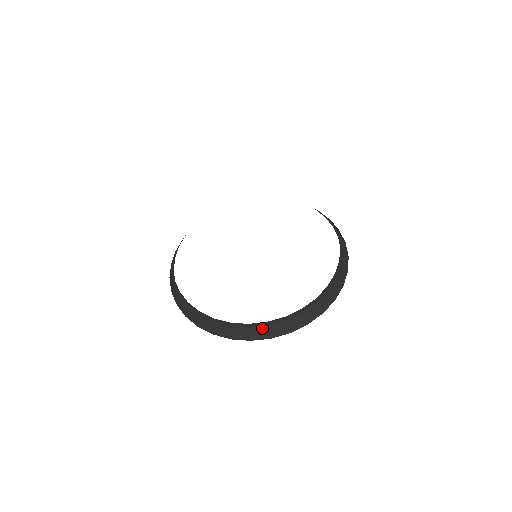
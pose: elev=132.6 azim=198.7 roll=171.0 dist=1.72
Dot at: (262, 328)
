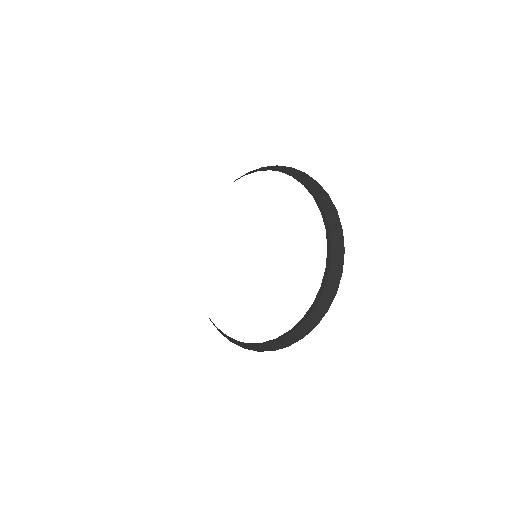
Dot at: (214, 324)
